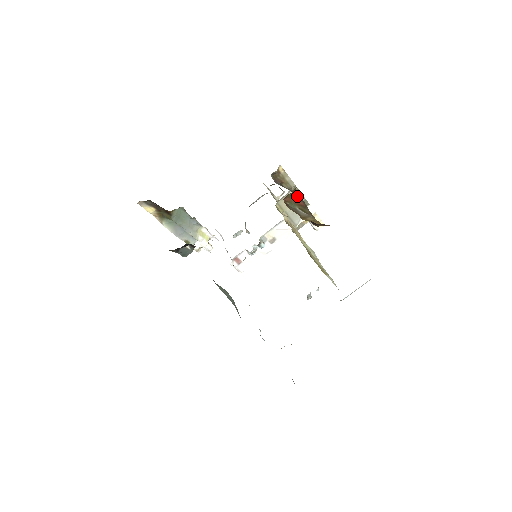
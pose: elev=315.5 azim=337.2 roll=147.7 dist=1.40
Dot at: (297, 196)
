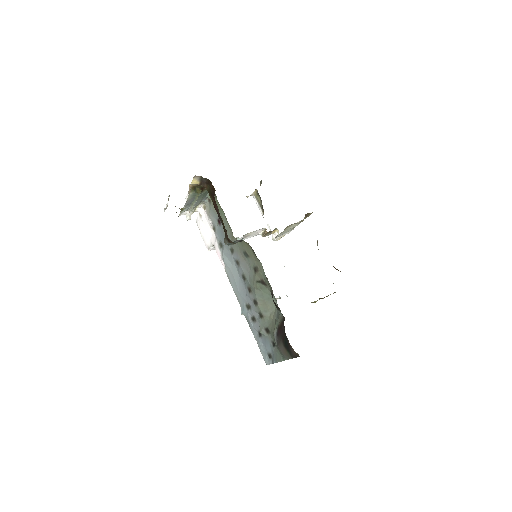
Dot at: occluded
